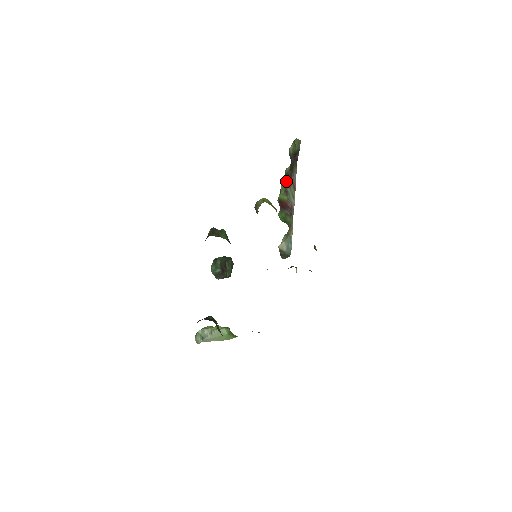
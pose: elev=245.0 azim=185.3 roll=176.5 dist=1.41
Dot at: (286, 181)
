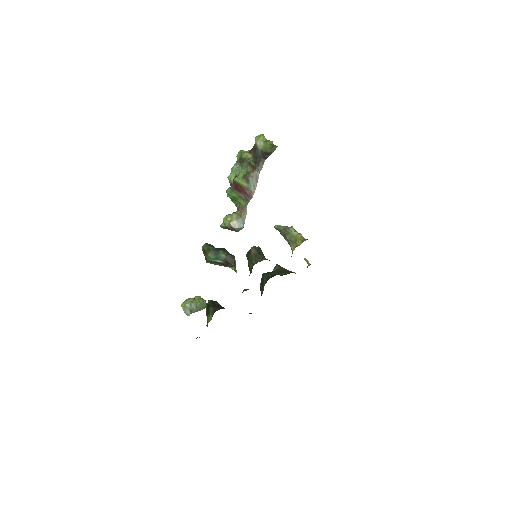
Dot at: (241, 165)
